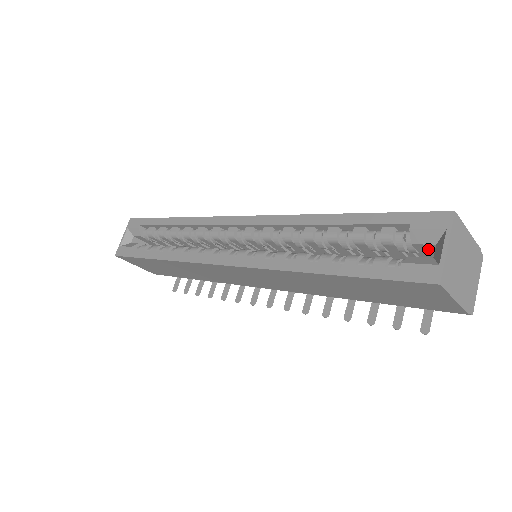
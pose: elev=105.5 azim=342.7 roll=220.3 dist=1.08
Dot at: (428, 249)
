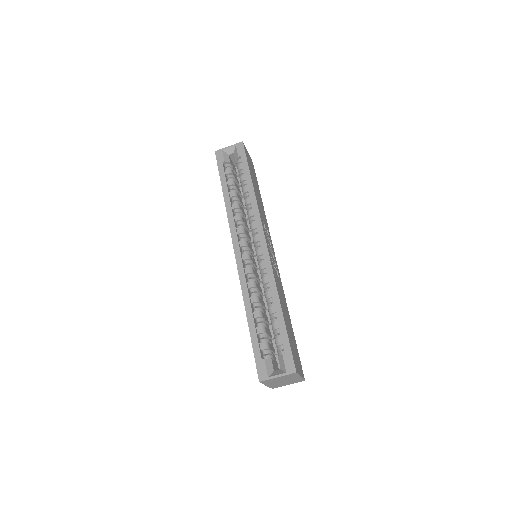
Dot at: occluded
